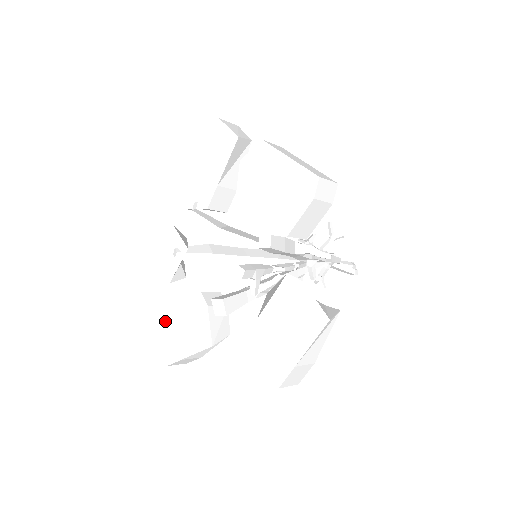
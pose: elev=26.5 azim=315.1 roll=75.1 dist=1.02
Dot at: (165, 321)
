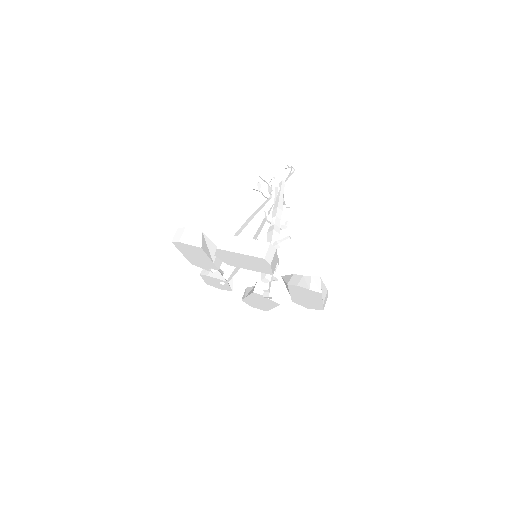
Dot at: (247, 301)
